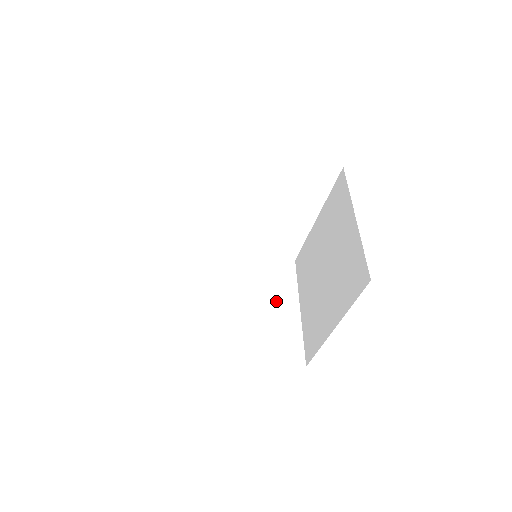
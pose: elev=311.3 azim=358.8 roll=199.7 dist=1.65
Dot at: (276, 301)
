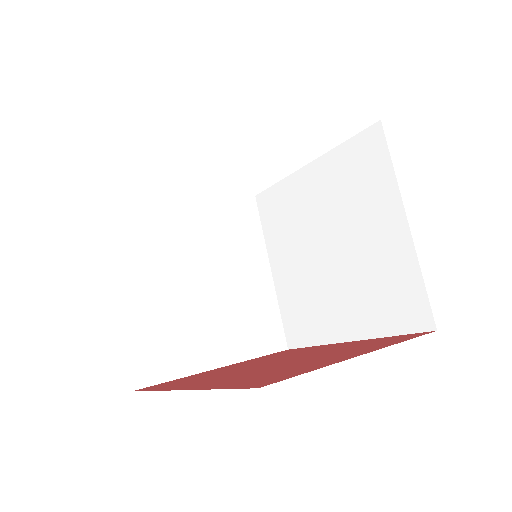
Dot at: (245, 268)
